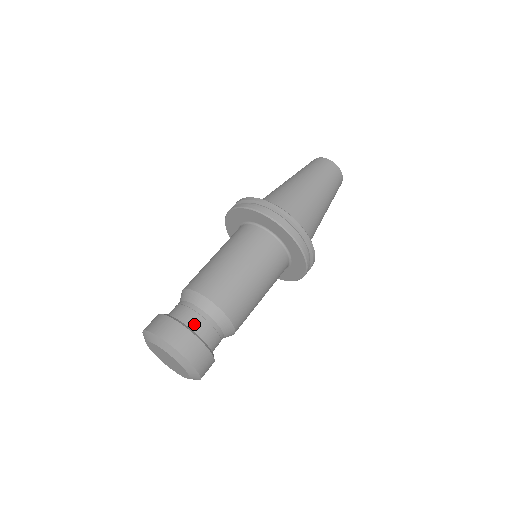
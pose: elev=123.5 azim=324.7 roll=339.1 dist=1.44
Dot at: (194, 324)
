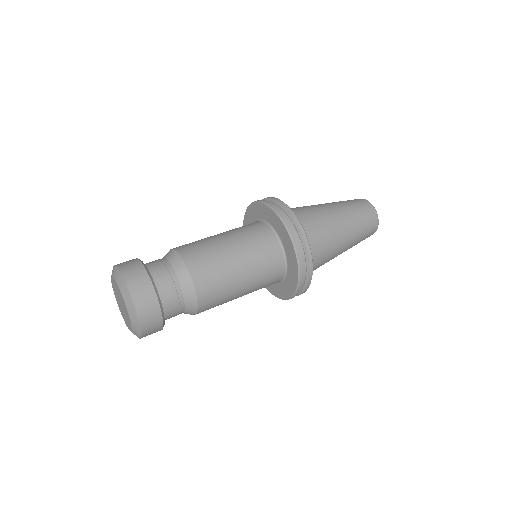
Dot at: (165, 292)
